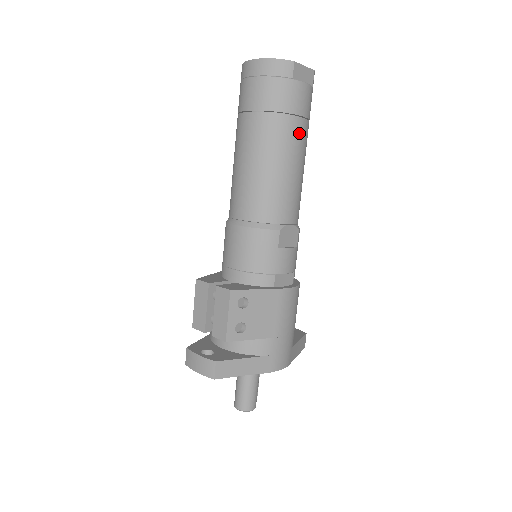
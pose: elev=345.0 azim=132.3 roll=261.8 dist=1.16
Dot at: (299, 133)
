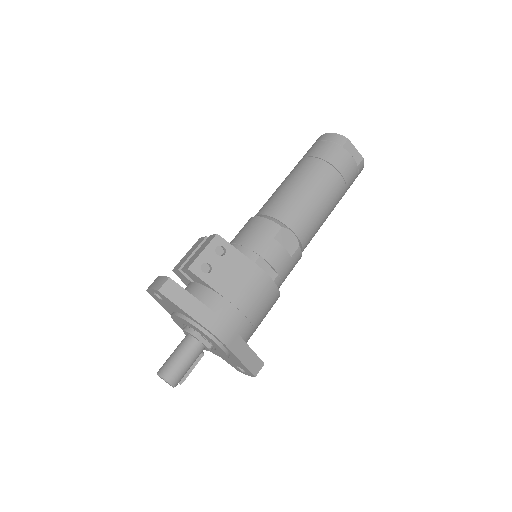
Dot at: (332, 180)
